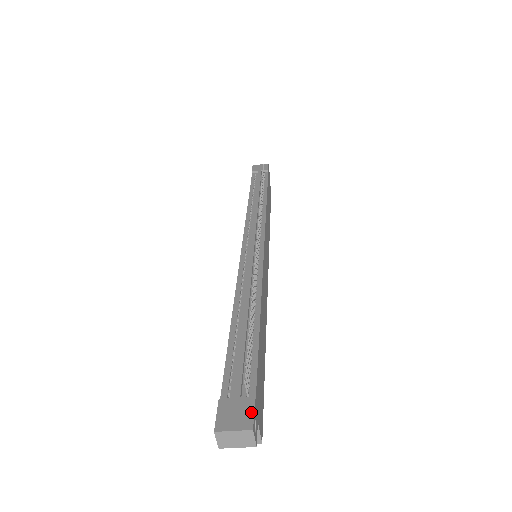
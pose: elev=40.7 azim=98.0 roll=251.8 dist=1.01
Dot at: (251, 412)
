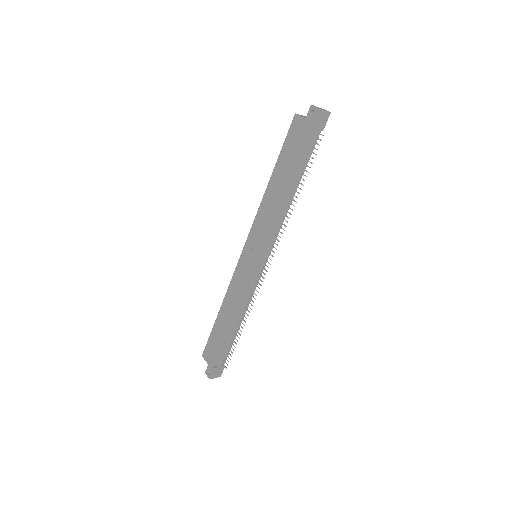
Dot at: (222, 372)
